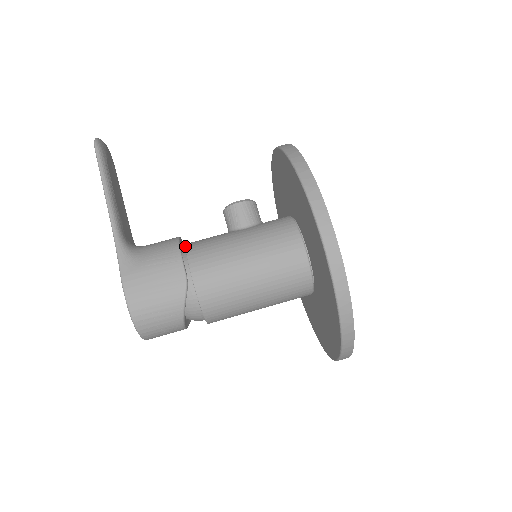
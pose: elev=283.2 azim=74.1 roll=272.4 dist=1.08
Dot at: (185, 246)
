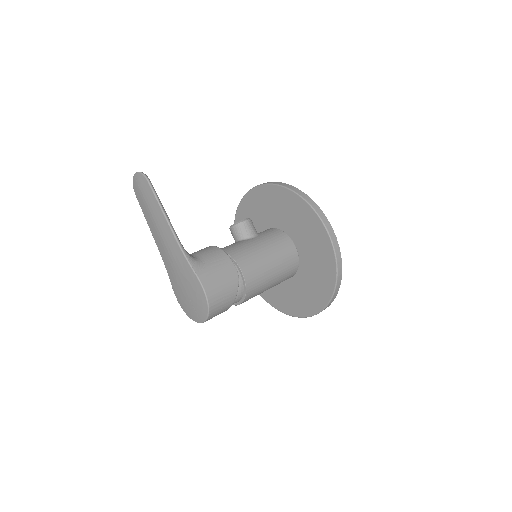
Dot at: occluded
